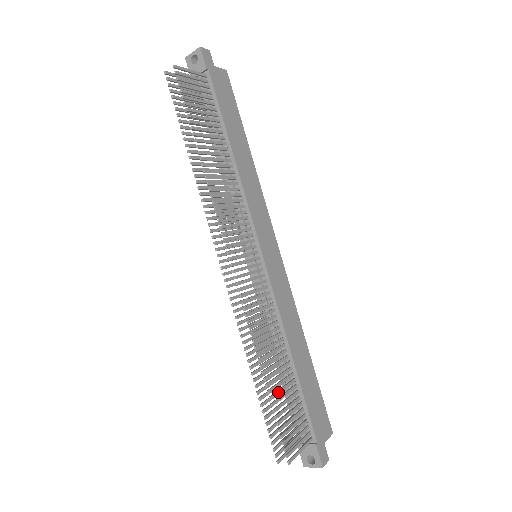
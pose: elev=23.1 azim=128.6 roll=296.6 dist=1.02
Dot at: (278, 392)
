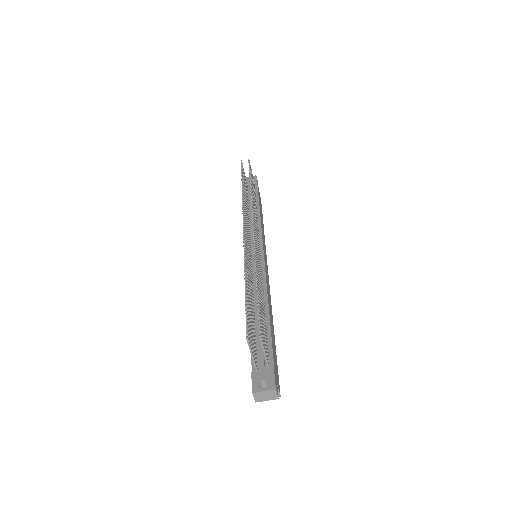
Dot at: (260, 301)
